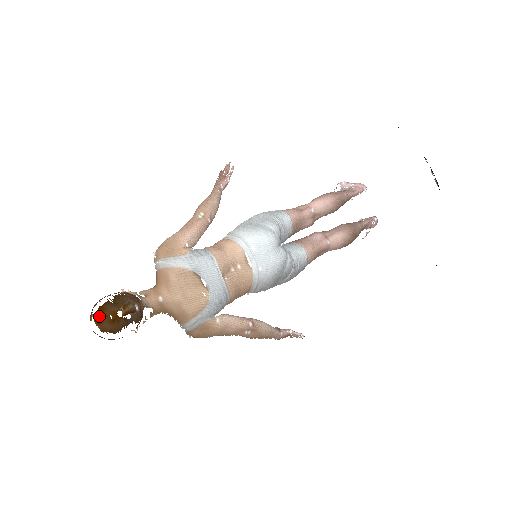
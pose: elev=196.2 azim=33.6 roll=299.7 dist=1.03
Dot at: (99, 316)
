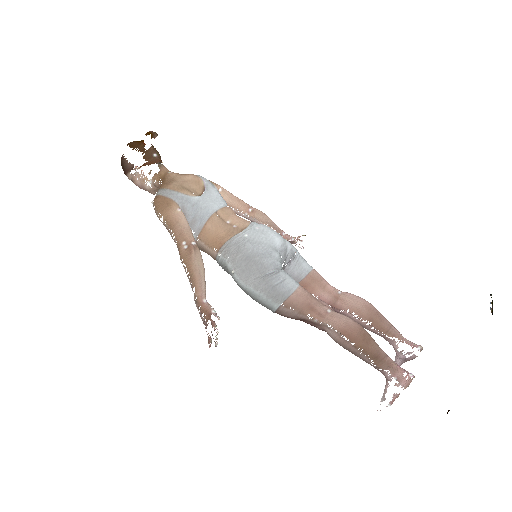
Dot at: occluded
